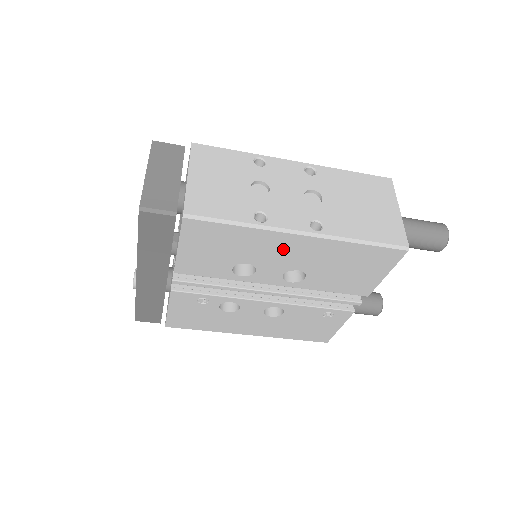
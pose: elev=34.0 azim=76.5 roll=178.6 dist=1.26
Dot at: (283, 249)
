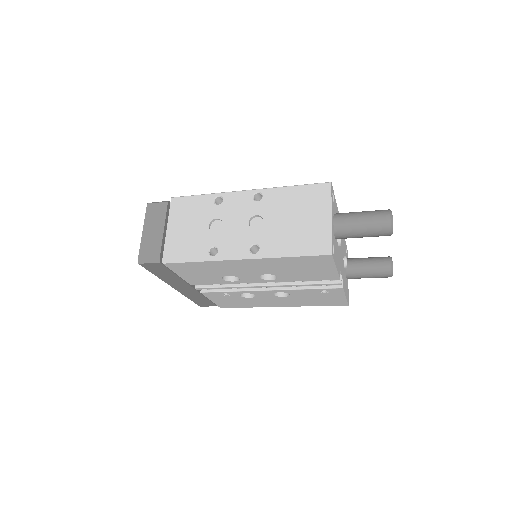
Dot at: (241, 267)
